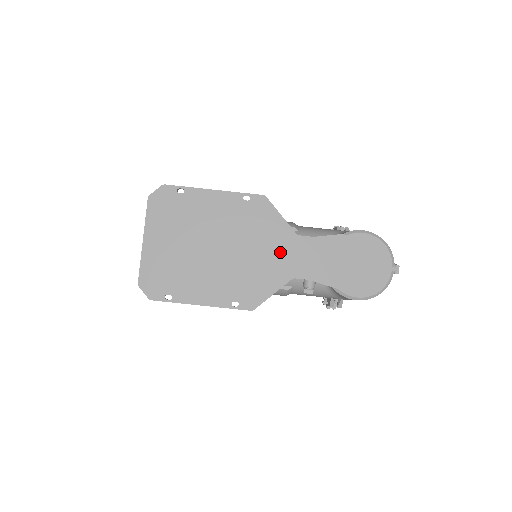
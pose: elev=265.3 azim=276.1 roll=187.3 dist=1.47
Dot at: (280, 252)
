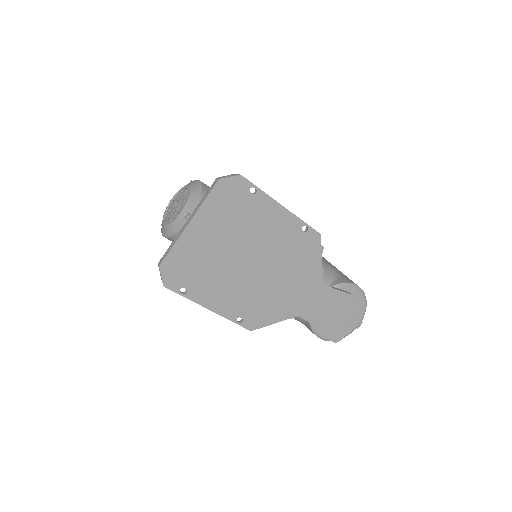
Dot at: (302, 290)
